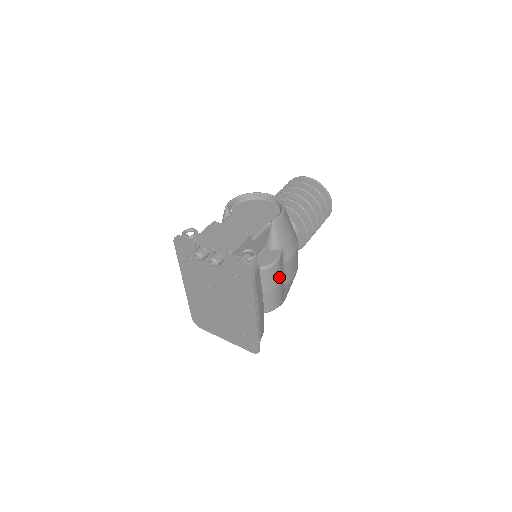
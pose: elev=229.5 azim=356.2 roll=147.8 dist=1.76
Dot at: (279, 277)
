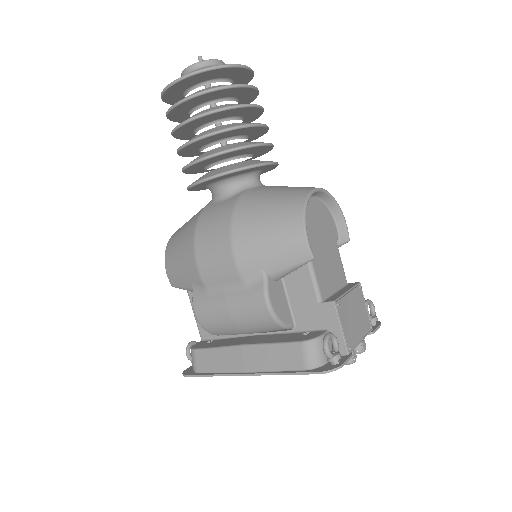
Dot at: occluded
